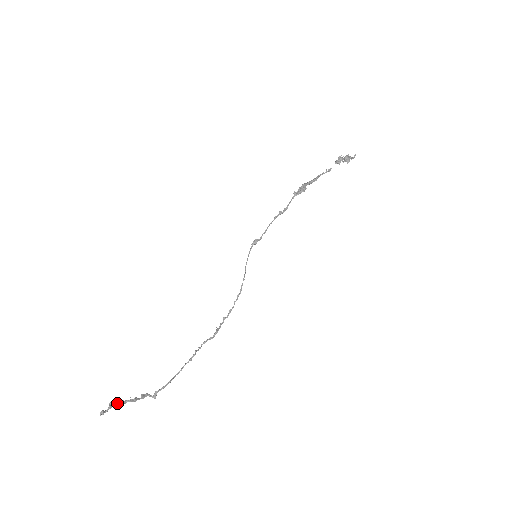
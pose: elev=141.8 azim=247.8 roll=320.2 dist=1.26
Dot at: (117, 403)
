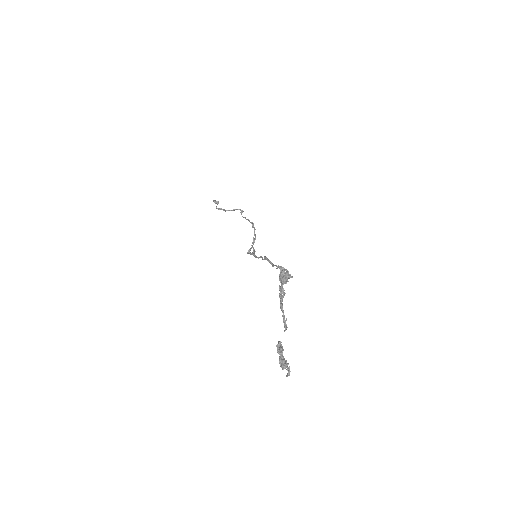
Dot at: occluded
